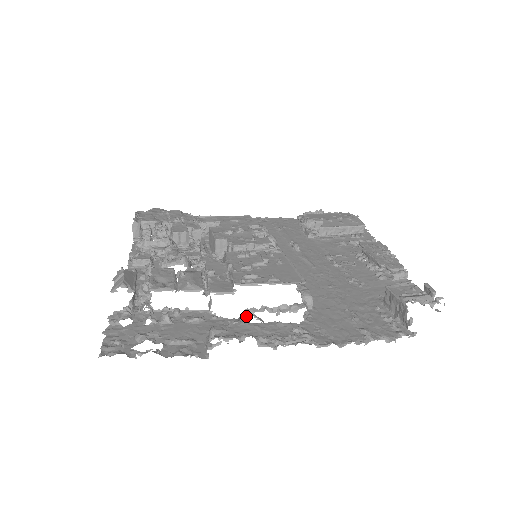
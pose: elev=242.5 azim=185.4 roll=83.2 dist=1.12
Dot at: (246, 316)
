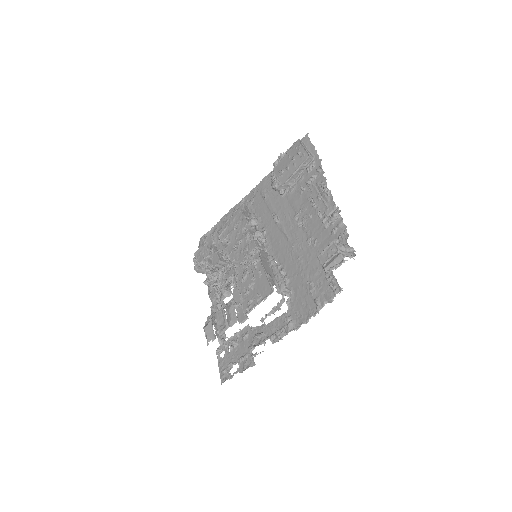
Dot at: (254, 340)
